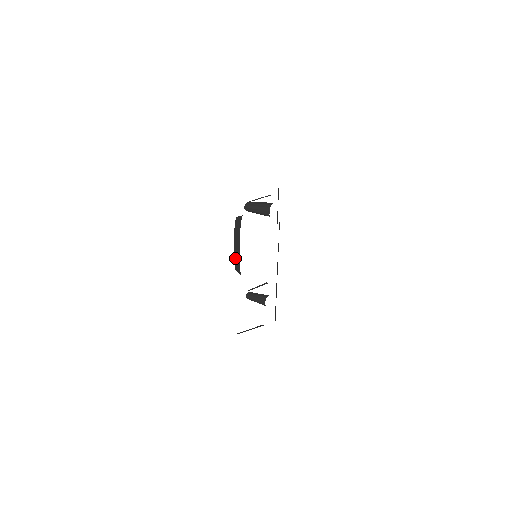
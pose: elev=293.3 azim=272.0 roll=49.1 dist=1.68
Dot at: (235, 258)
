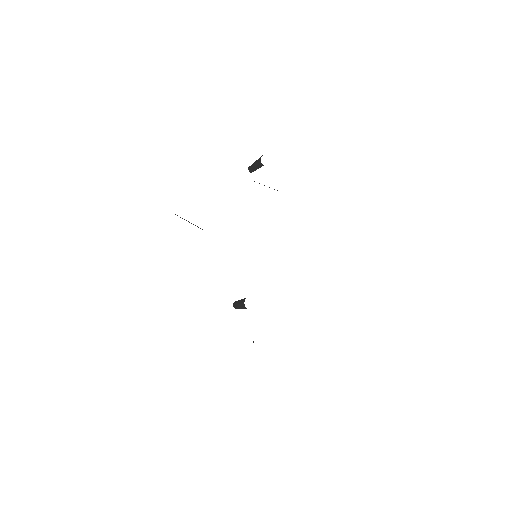
Dot at: occluded
